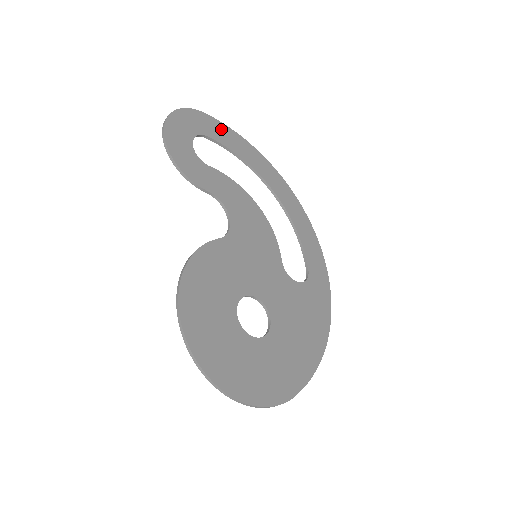
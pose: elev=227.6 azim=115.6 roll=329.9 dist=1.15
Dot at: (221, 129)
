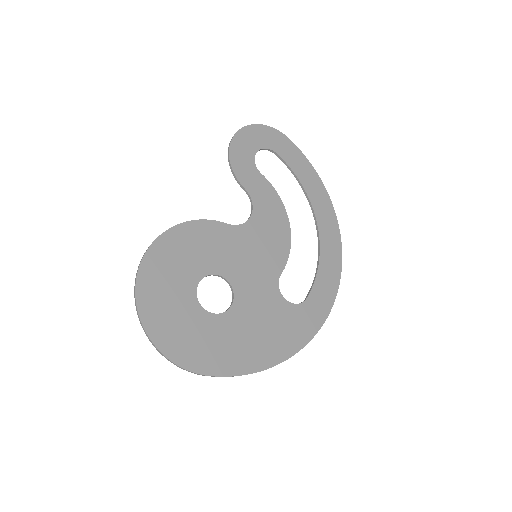
Dot at: (296, 155)
